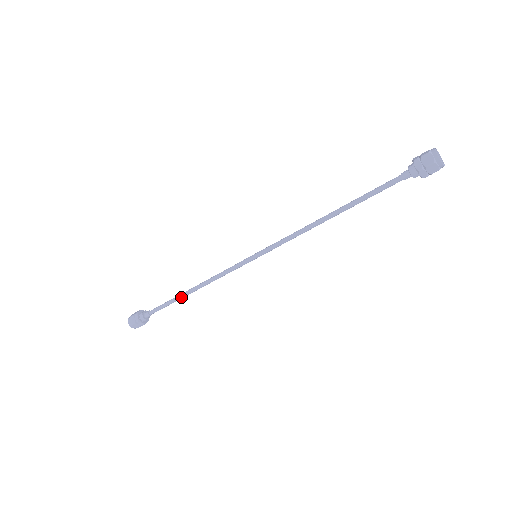
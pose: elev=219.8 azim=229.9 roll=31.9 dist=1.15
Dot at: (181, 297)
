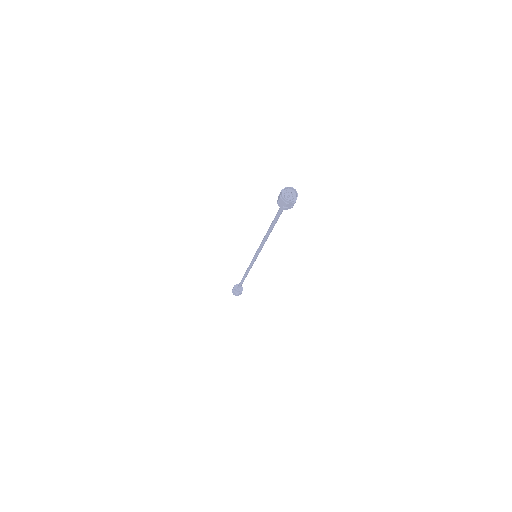
Dot at: (244, 279)
